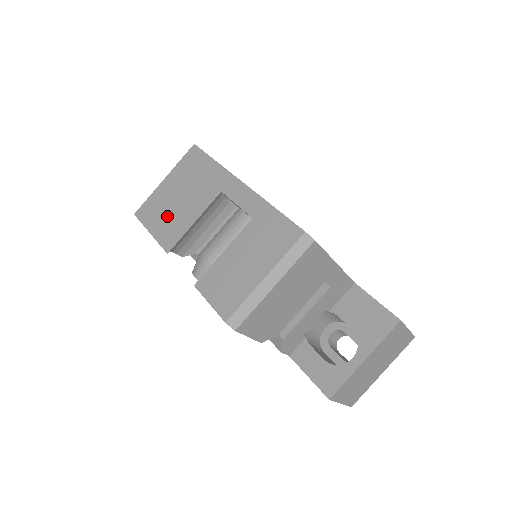
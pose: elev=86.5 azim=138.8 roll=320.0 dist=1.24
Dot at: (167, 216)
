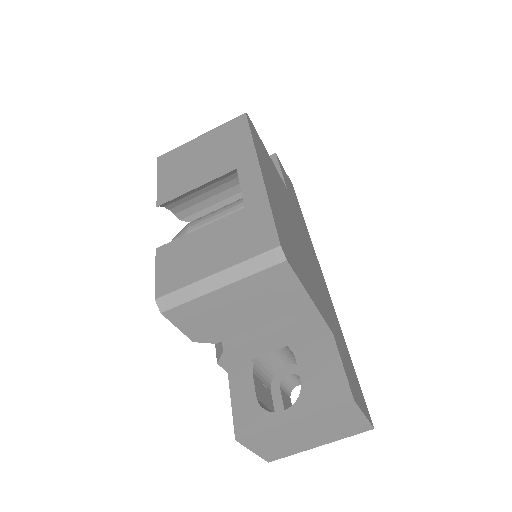
Dot at: (180, 171)
